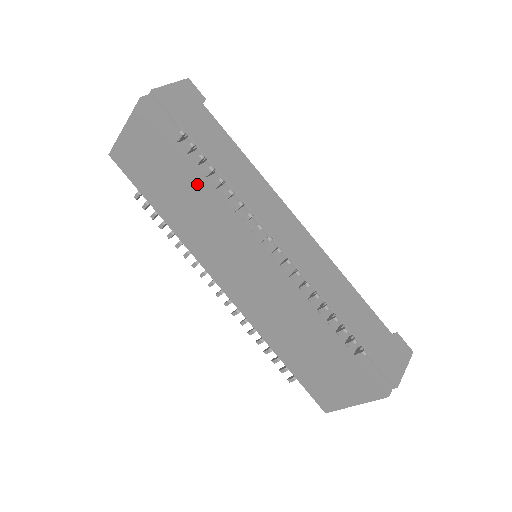
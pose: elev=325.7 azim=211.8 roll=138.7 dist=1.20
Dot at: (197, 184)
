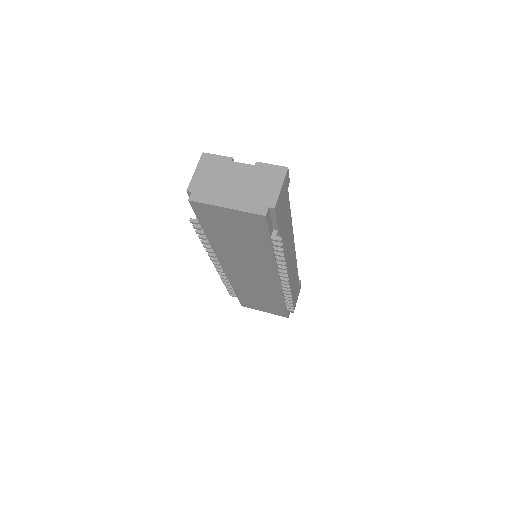
Dot at: (262, 251)
